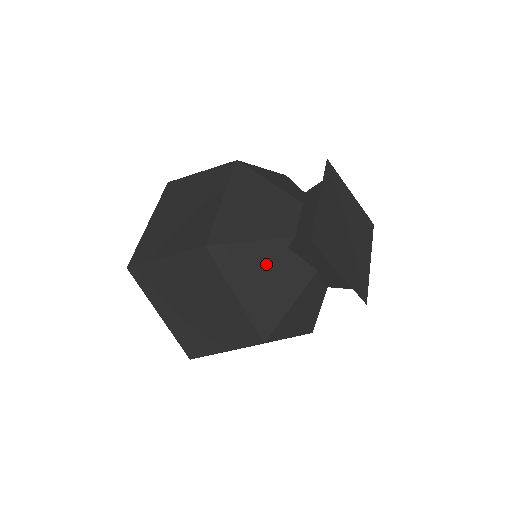
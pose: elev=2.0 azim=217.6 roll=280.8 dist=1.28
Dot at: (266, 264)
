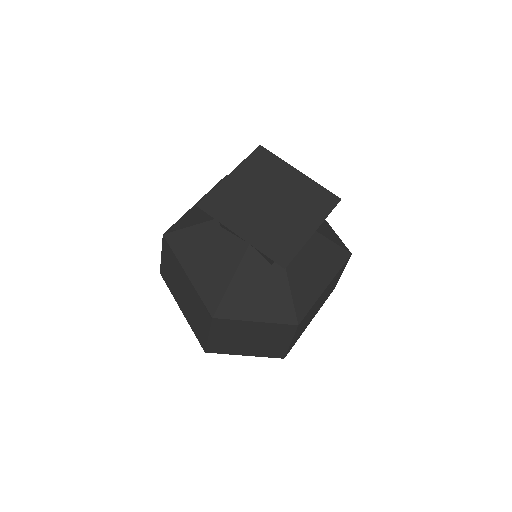
Dot at: (206, 243)
